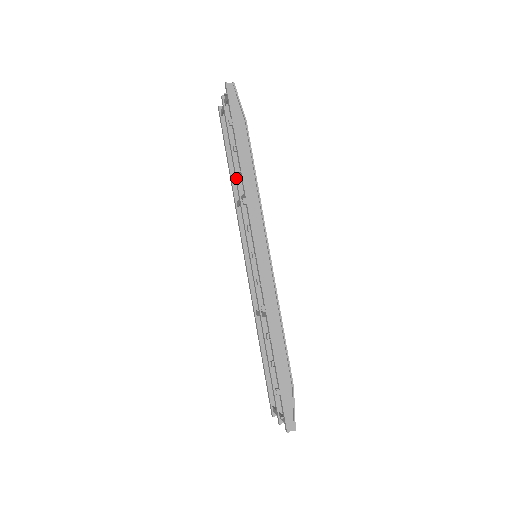
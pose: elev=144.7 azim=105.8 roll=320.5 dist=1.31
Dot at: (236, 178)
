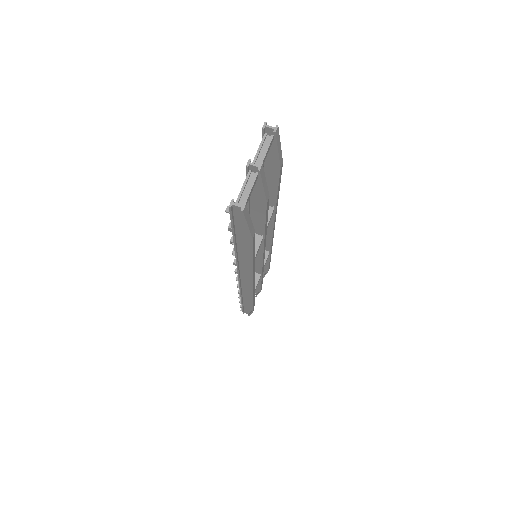
Dot at: occluded
